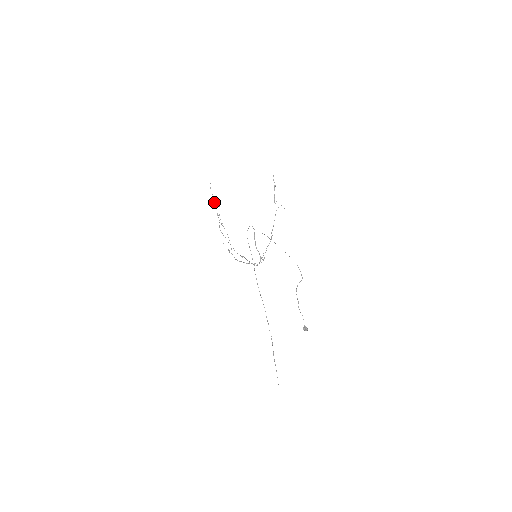
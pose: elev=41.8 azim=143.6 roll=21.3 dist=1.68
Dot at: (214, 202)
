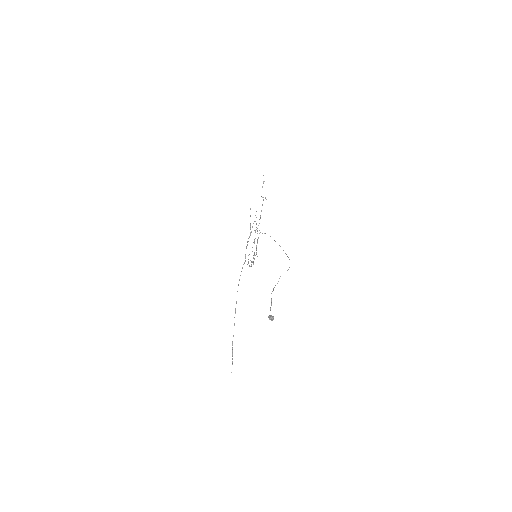
Dot at: occluded
